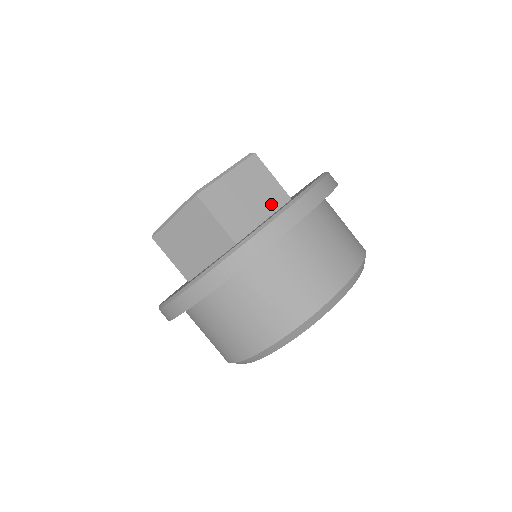
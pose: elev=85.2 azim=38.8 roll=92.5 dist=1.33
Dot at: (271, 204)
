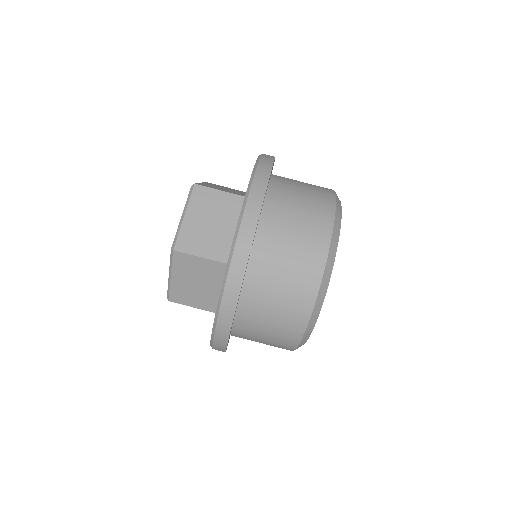
Dot at: (234, 213)
